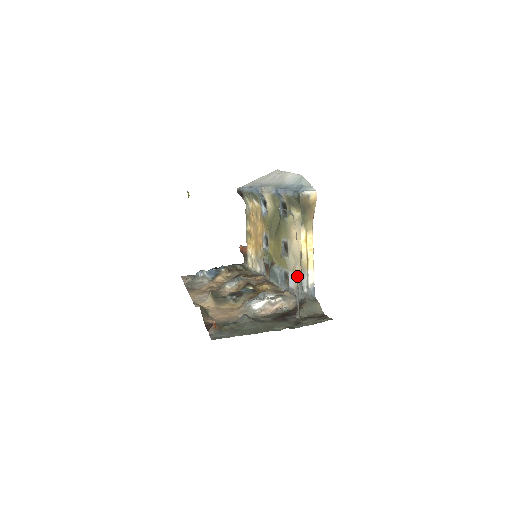
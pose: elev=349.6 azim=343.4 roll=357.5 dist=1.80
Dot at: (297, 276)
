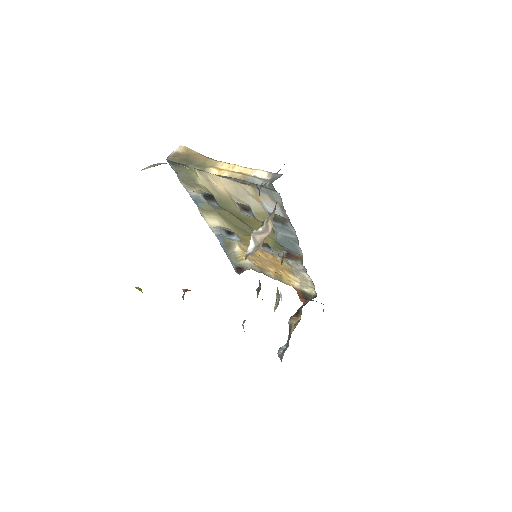
Dot at: occluded
